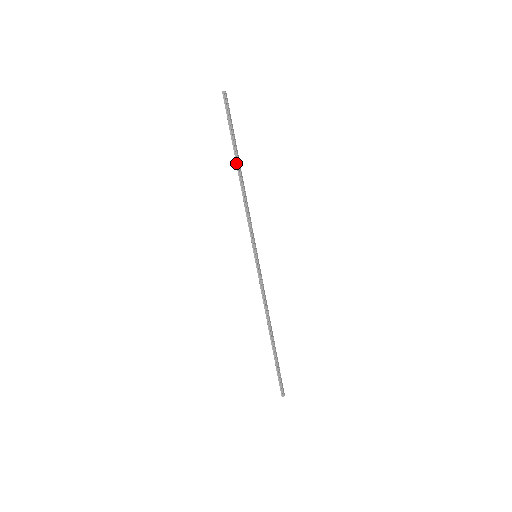
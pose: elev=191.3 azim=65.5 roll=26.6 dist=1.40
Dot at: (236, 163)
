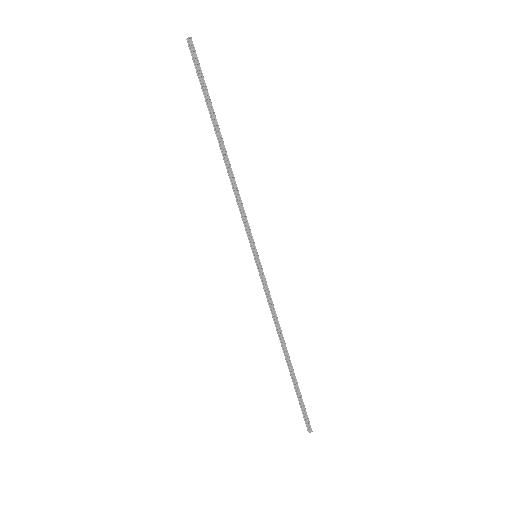
Dot at: (216, 135)
